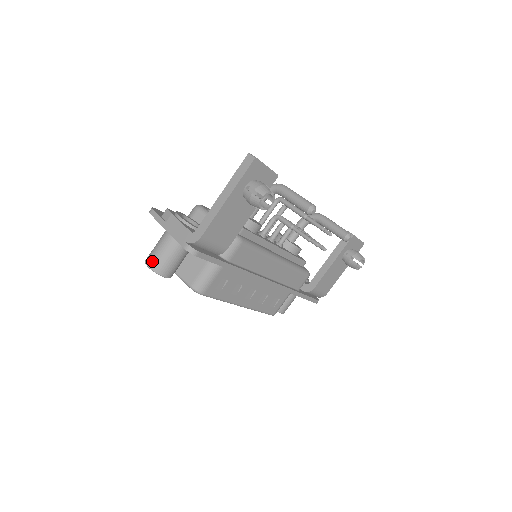
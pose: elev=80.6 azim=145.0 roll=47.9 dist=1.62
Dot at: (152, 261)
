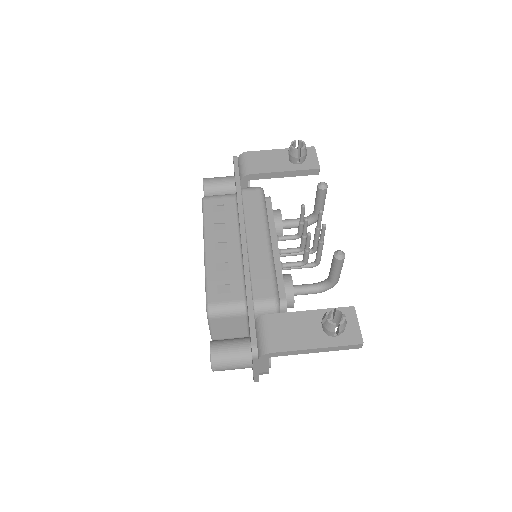
Dot at: occluded
